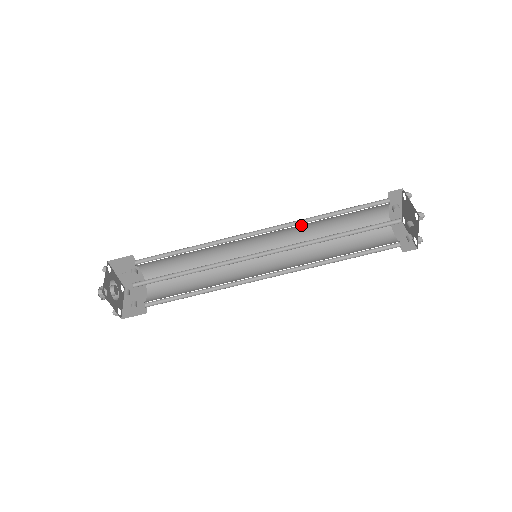
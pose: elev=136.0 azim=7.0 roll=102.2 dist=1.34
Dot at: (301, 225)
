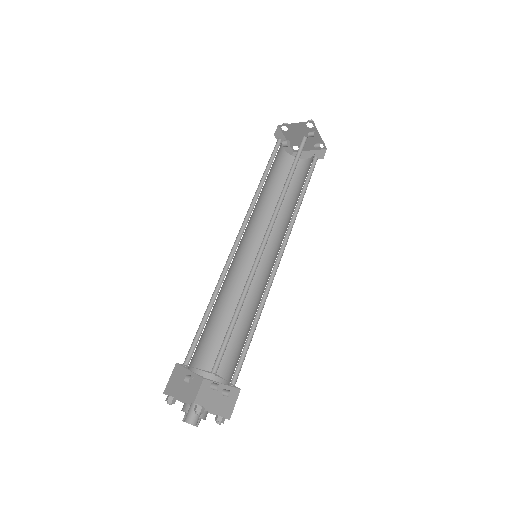
Dot at: occluded
